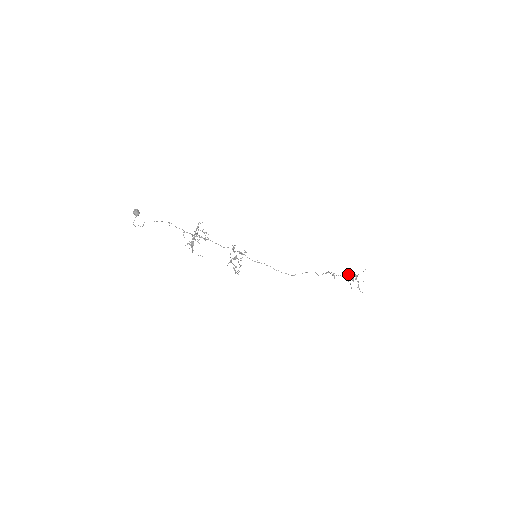
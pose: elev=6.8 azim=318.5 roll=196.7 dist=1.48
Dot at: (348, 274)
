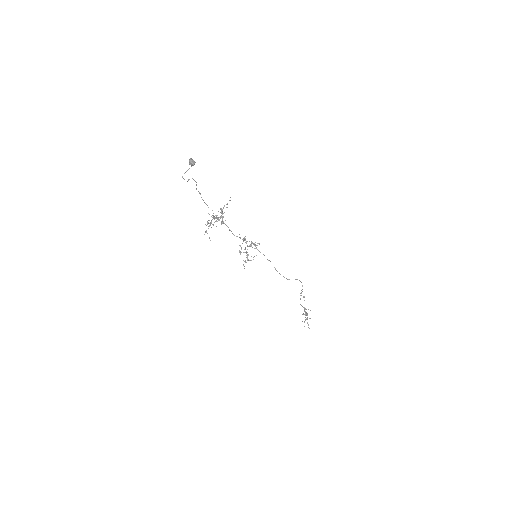
Dot at: (304, 307)
